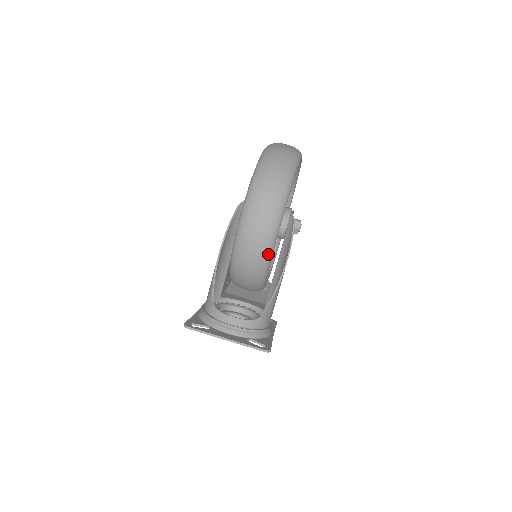
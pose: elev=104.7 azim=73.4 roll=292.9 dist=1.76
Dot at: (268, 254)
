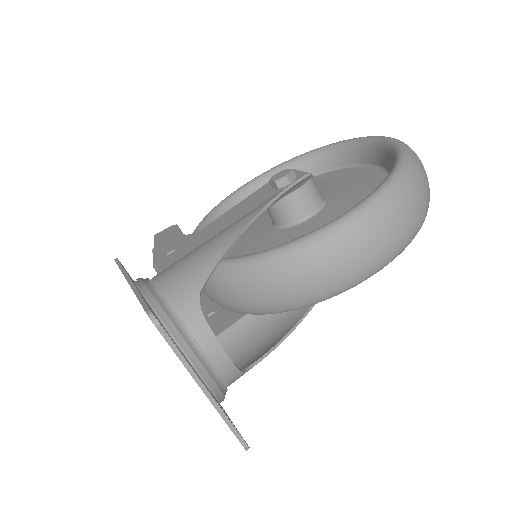
Dot at: (343, 290)
